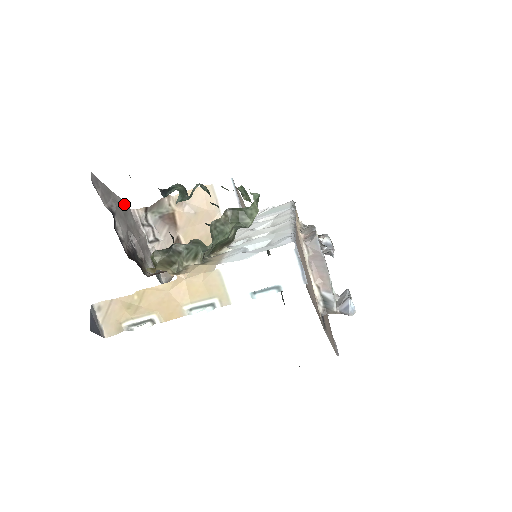
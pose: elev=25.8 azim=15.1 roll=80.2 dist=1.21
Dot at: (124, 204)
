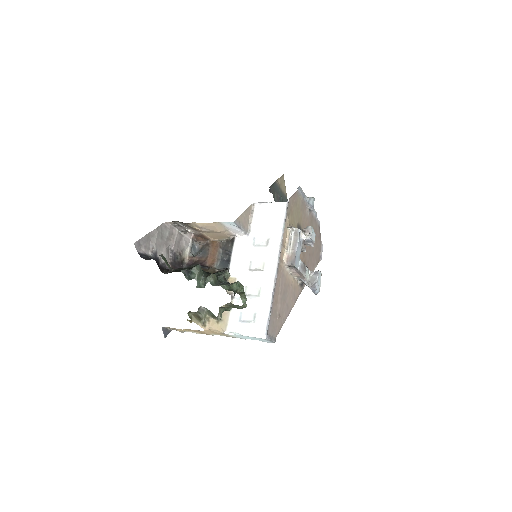
Dot at: (159, 228)
